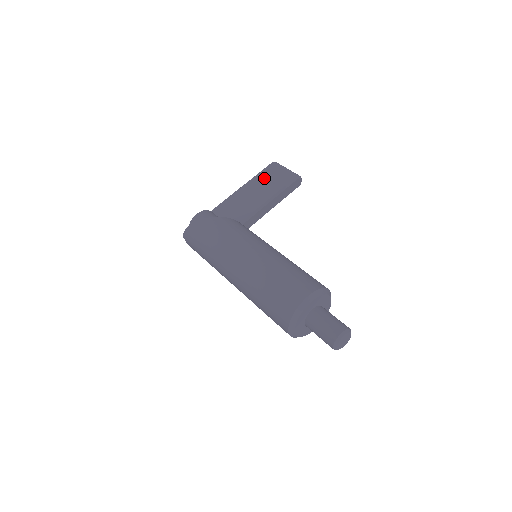
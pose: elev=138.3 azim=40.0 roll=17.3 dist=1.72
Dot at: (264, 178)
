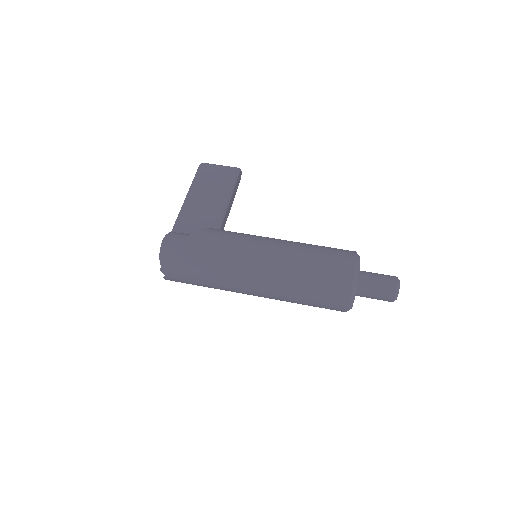
Dot at: (206, 181)
